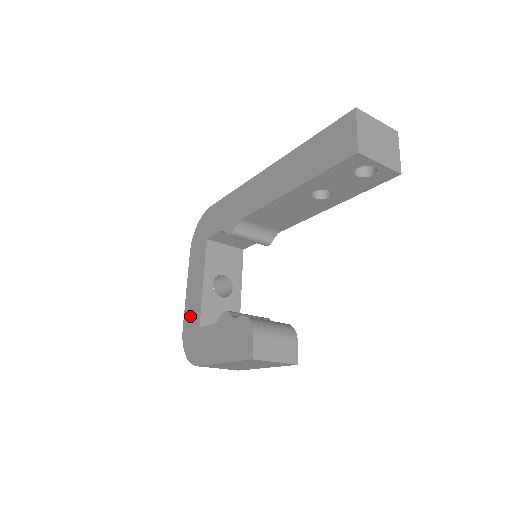
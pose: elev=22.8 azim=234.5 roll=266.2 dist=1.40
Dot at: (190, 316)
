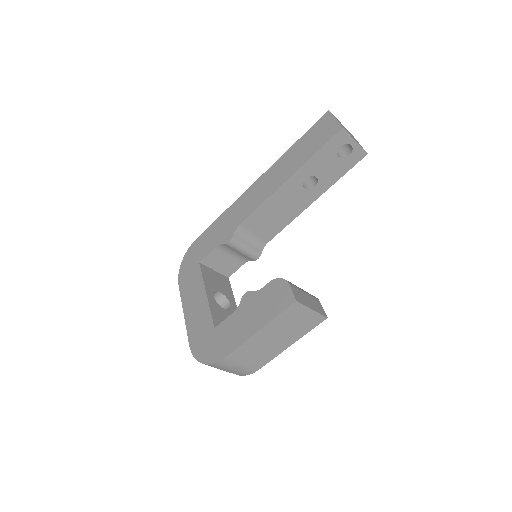
Dot at: (197, 329)
